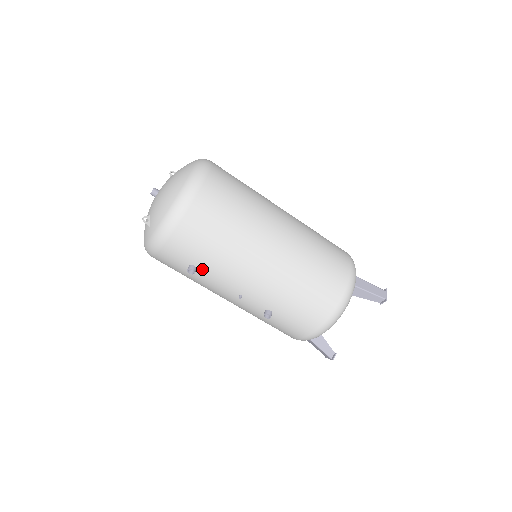
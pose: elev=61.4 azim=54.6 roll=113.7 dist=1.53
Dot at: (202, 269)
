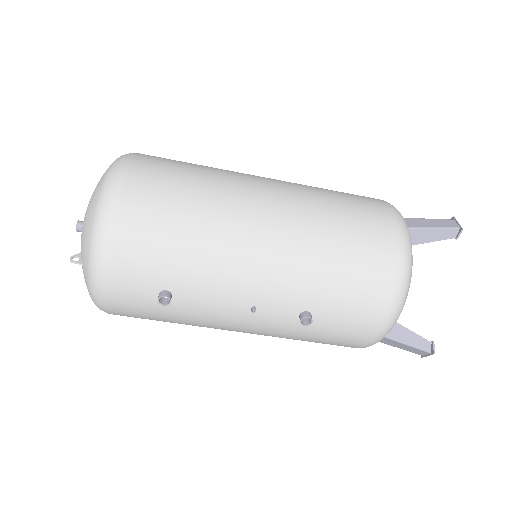
Dot at: (179, 290)
